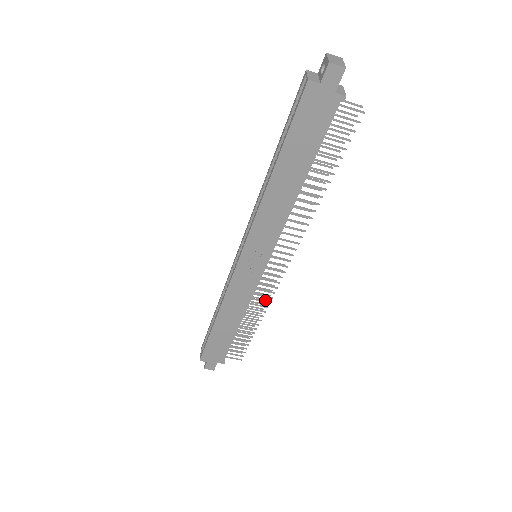
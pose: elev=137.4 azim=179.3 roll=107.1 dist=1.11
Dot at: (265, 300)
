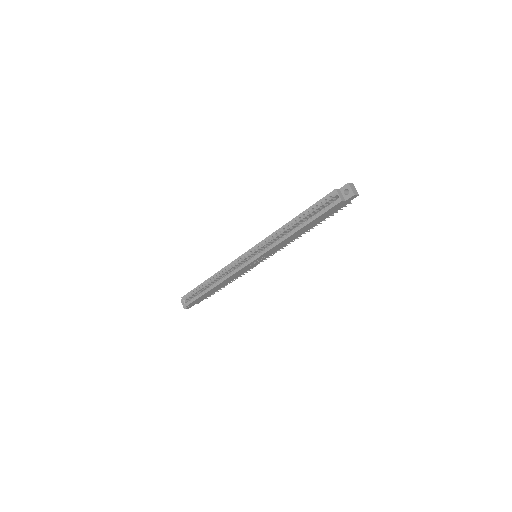
Dot at: occluded
